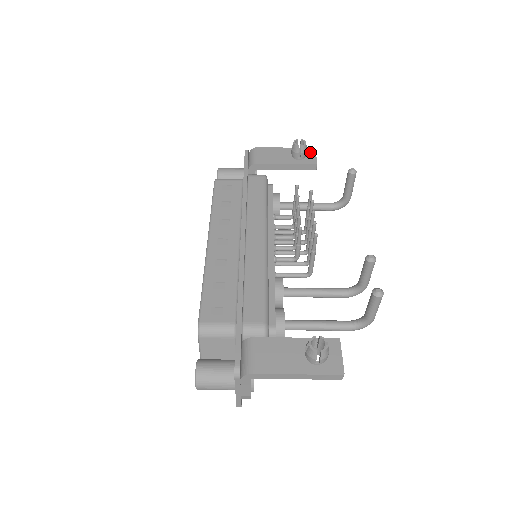
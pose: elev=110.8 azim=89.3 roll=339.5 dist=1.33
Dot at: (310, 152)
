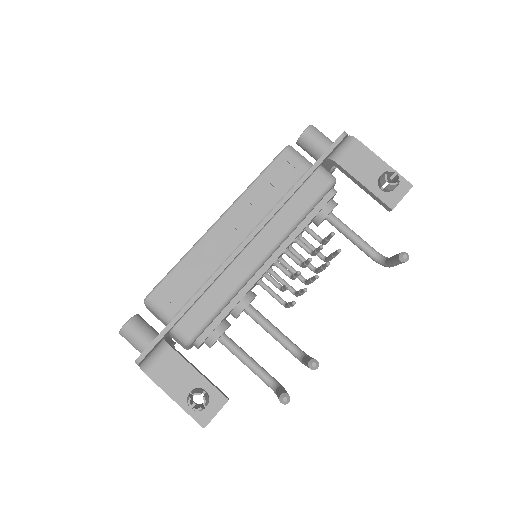
Dot at: (402, 188)
